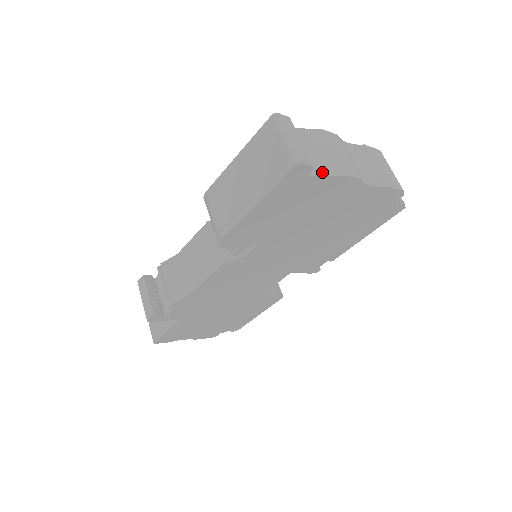
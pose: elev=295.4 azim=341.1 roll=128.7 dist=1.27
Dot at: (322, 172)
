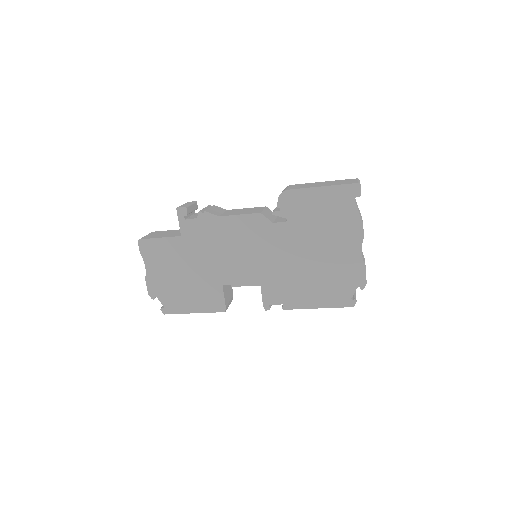
Dot at: occluded
